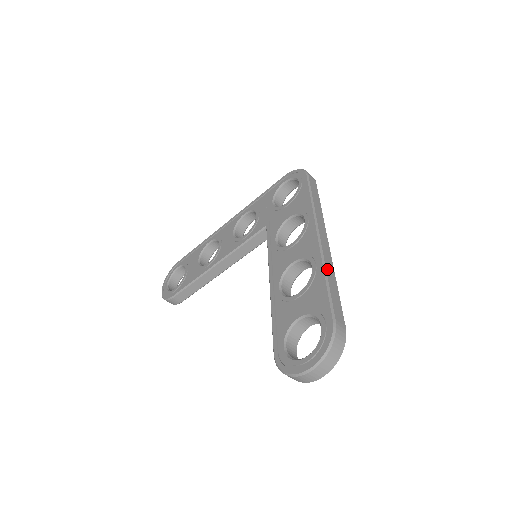
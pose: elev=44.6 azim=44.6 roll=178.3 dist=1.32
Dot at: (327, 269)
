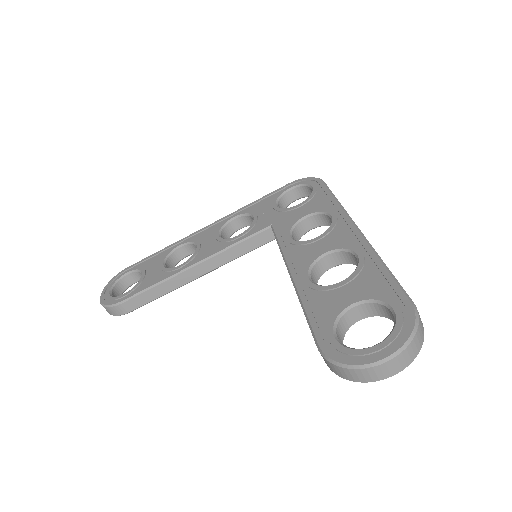
Dot at: (379, 257)
